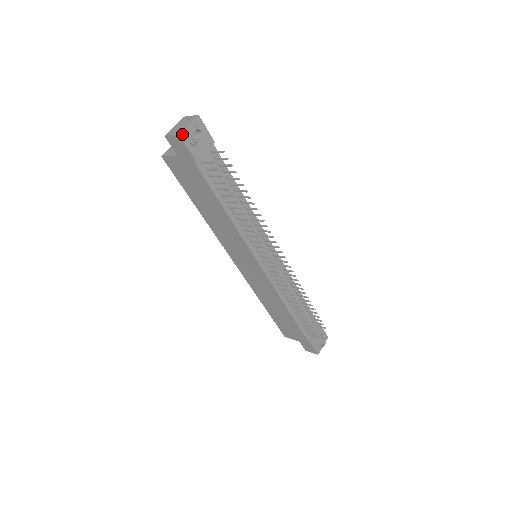
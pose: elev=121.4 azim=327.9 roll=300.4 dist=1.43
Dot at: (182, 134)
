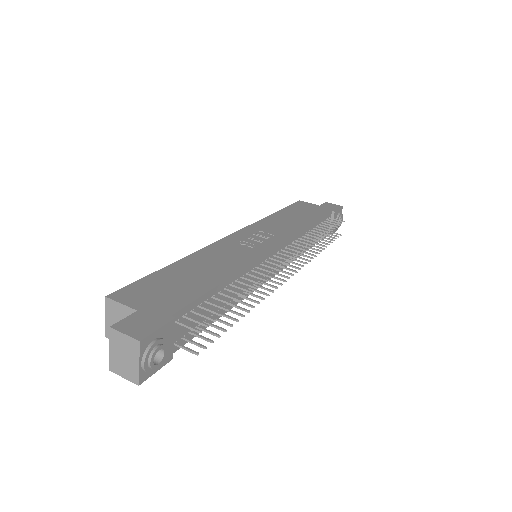
Dot at: (141, 379)
